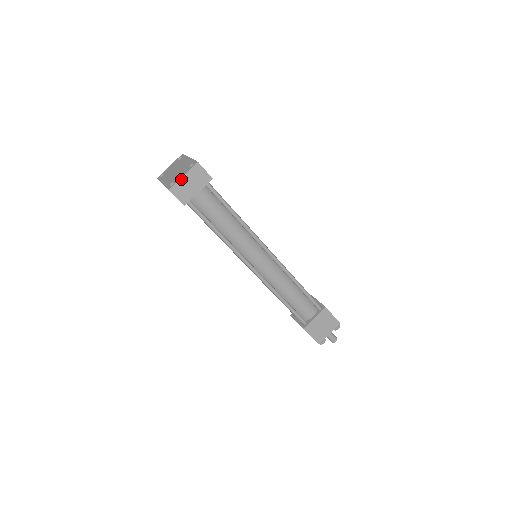
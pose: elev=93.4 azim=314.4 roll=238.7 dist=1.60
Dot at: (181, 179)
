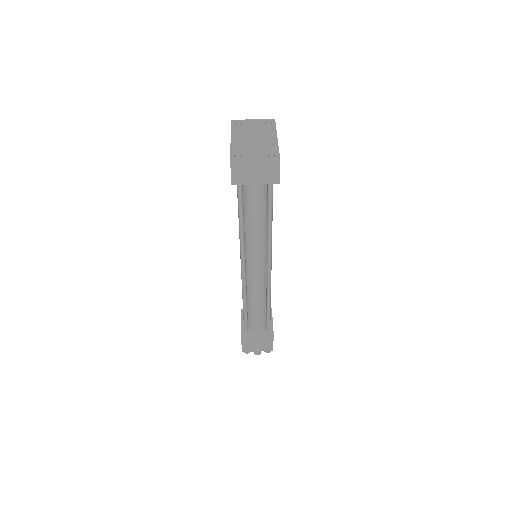
Dot at: (251, 161)
